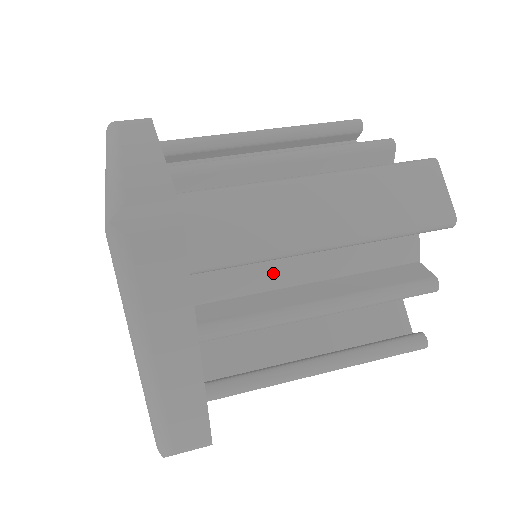
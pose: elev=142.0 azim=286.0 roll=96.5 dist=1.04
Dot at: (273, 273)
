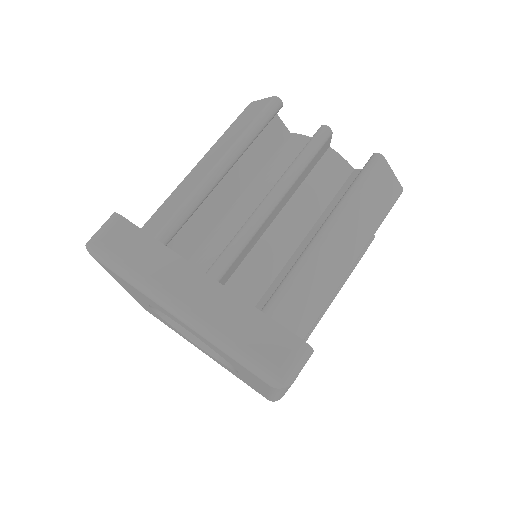
Dot at: occluded
